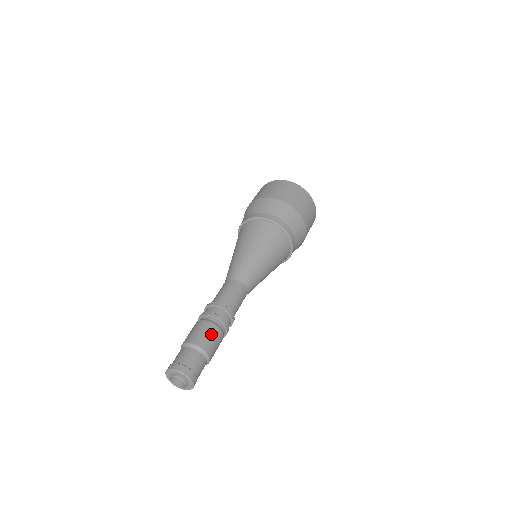
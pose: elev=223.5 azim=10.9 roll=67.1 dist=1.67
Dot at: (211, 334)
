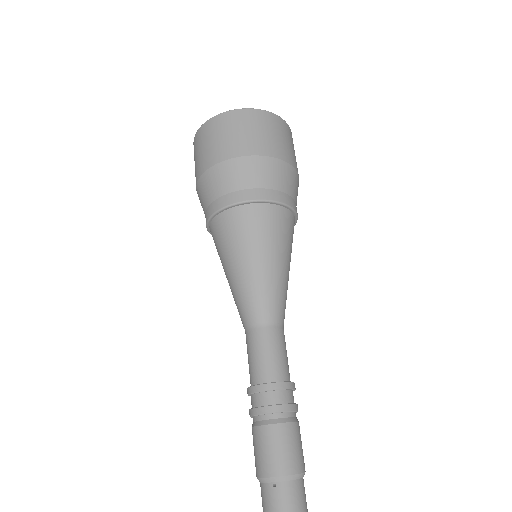
Dot at: occluded
